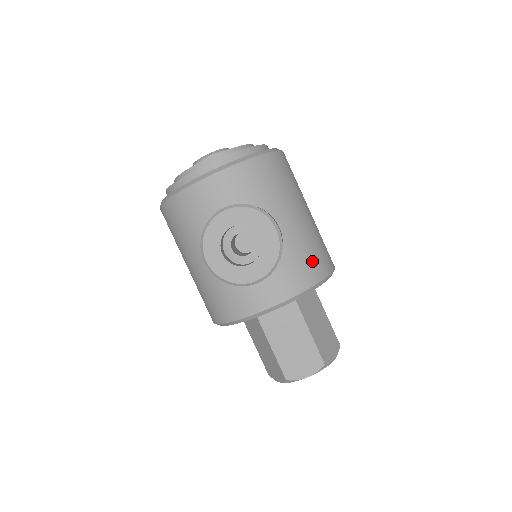
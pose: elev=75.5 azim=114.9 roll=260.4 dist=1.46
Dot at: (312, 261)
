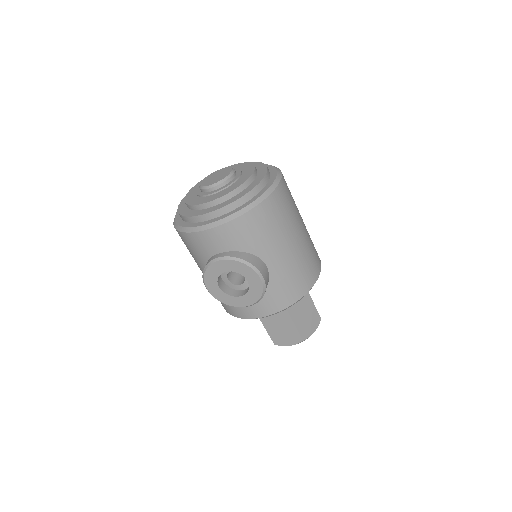
Dot at: (294, 285)
